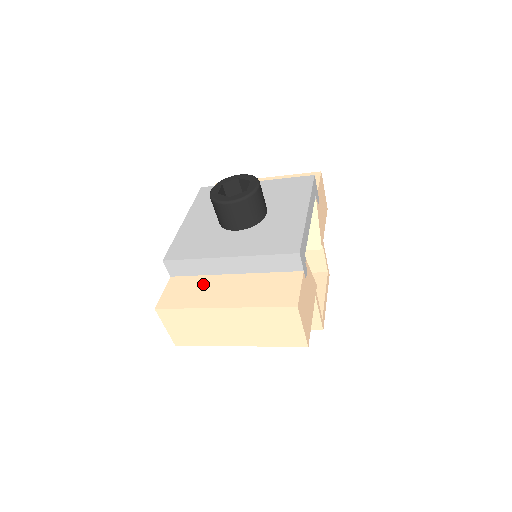
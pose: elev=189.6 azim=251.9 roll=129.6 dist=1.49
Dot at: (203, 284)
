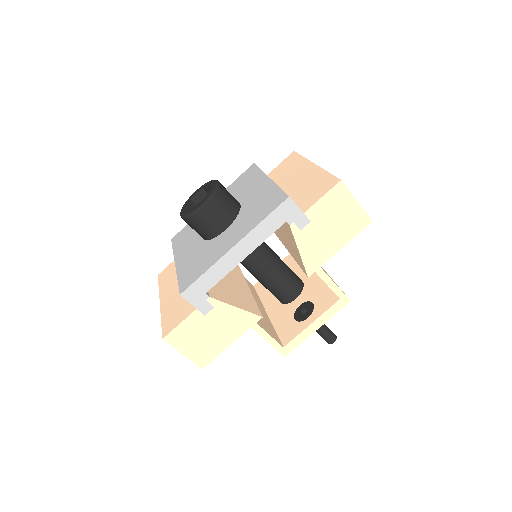
Dot at: occluded
